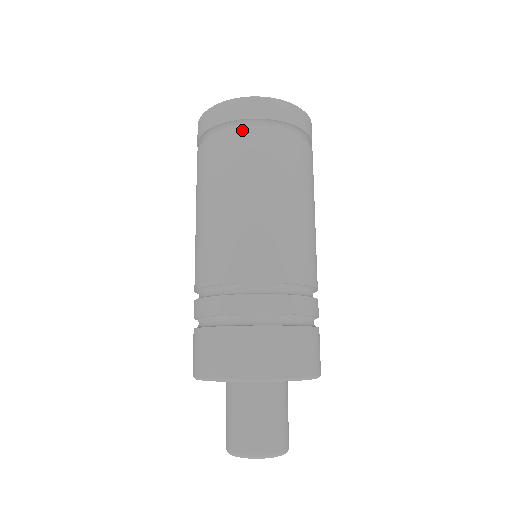
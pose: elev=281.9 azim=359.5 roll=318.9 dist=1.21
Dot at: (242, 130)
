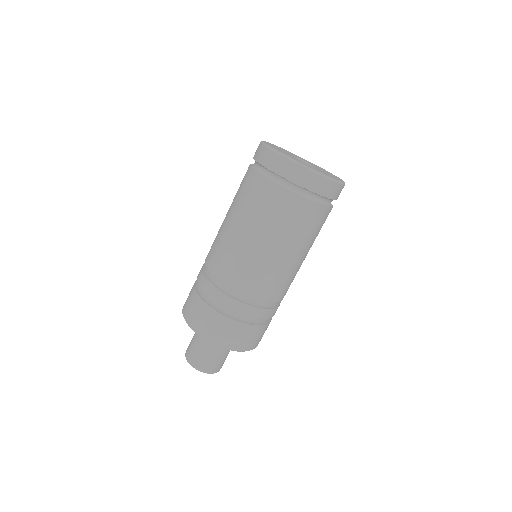
Dot at: (256, 172)
